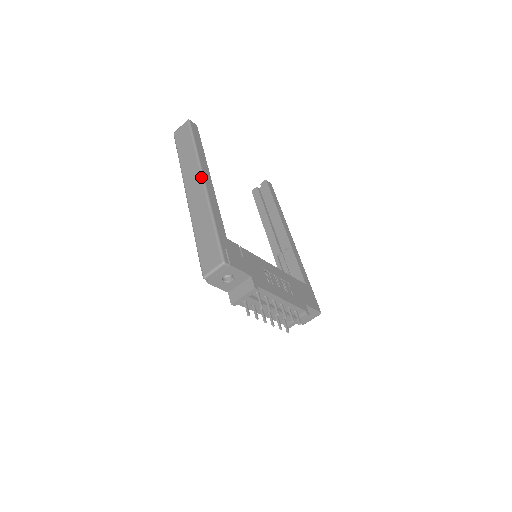
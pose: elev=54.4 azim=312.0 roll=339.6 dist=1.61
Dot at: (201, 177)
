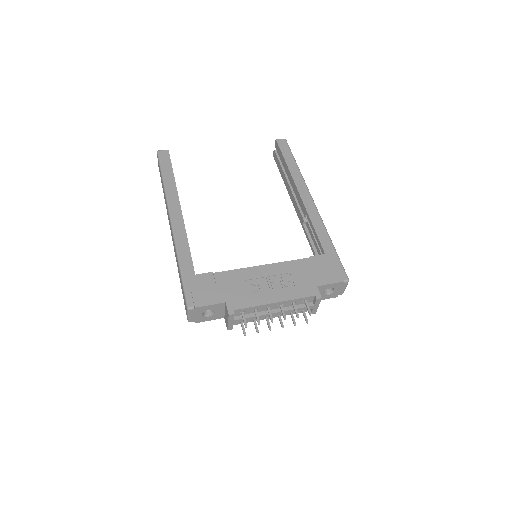
Dot at: (169, 217)
